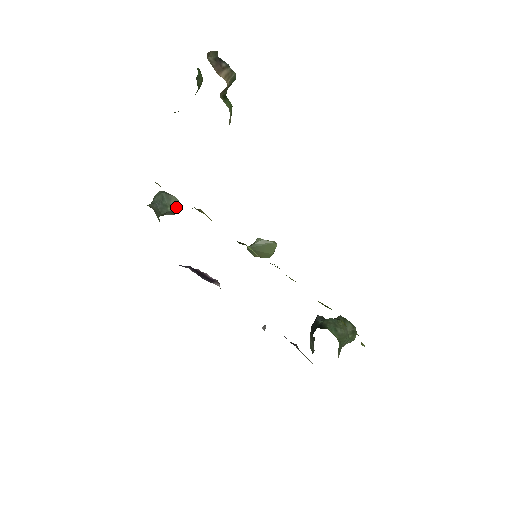
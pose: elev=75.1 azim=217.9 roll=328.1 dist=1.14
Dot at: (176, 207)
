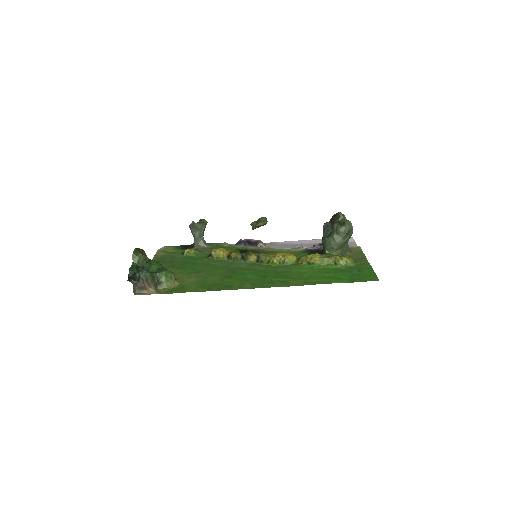
Dot at: (203, 227)
